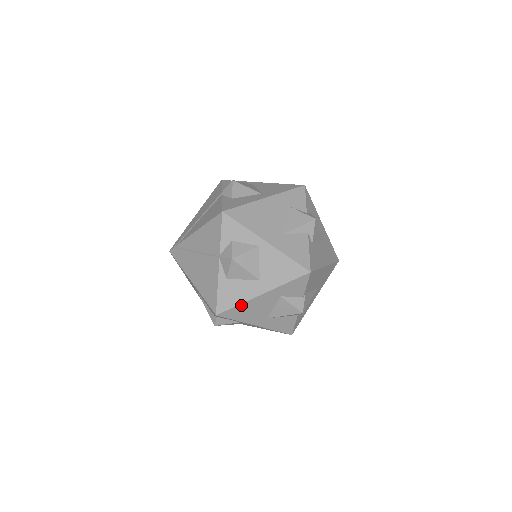
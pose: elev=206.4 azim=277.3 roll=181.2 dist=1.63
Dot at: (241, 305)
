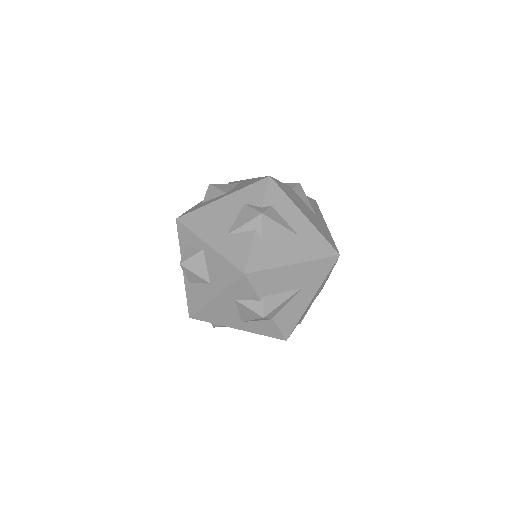
Dot at: (204, 308)
